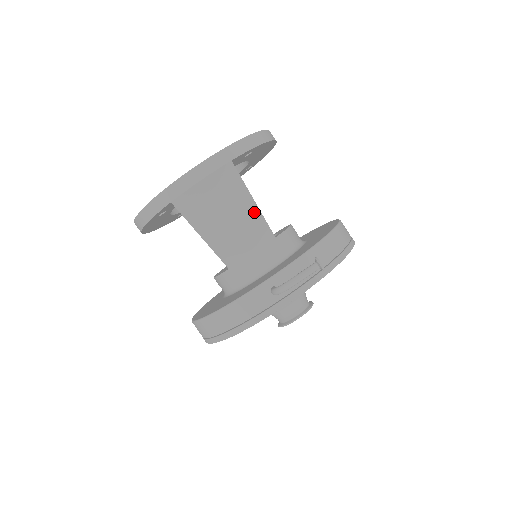
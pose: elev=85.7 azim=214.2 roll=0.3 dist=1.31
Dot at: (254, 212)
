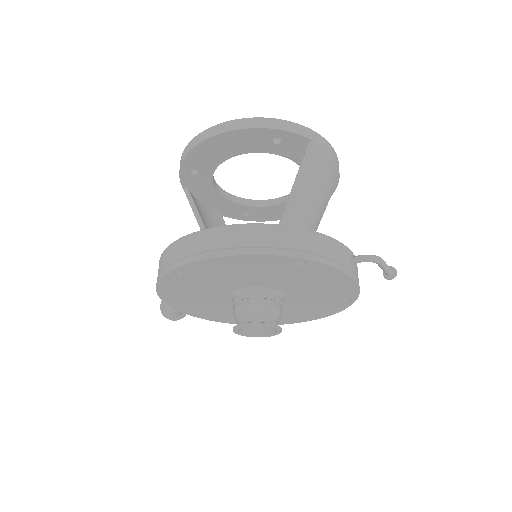
Dot at: (321, 217)
